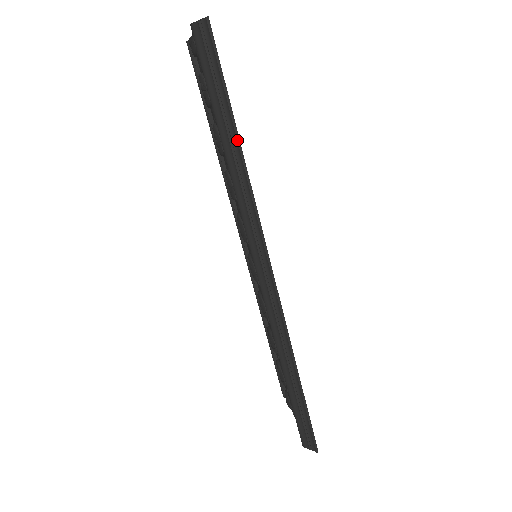
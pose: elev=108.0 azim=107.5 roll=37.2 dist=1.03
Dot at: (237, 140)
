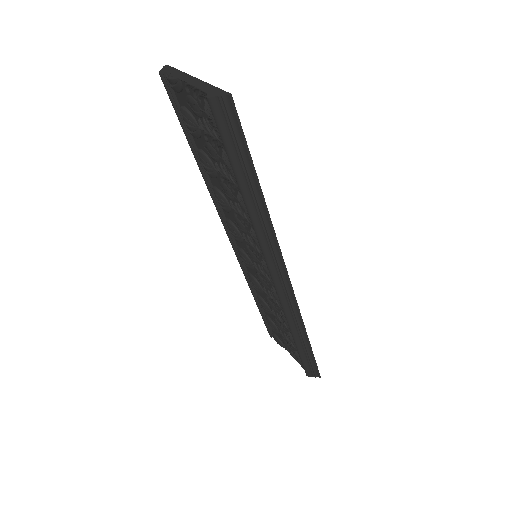
Dot at: (260, 192)
